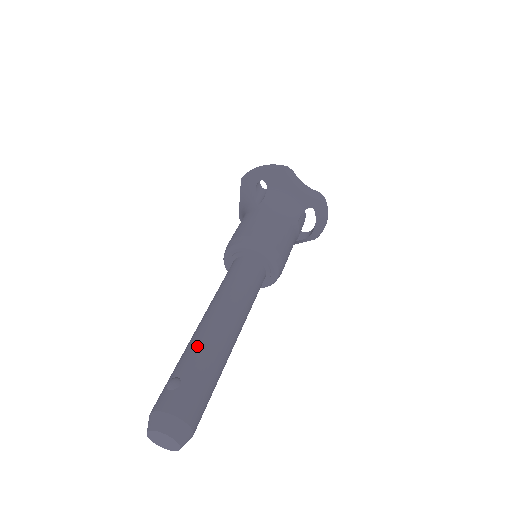
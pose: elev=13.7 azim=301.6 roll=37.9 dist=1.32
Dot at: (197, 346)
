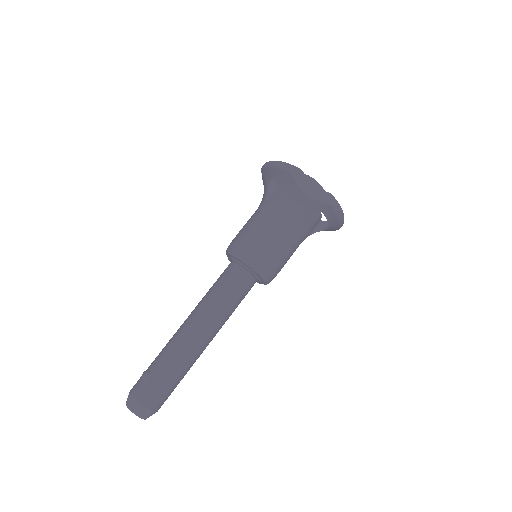
Dot at: (169, 348)
